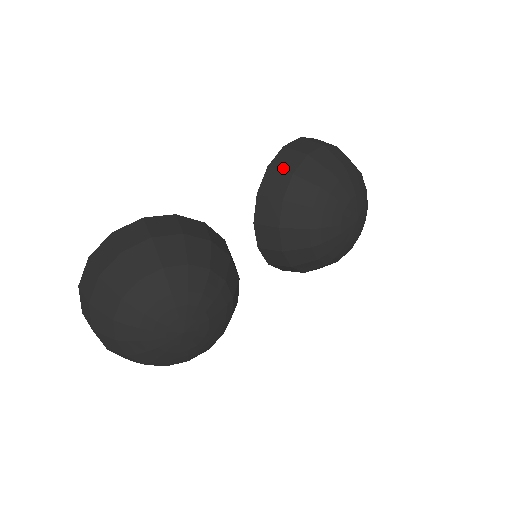
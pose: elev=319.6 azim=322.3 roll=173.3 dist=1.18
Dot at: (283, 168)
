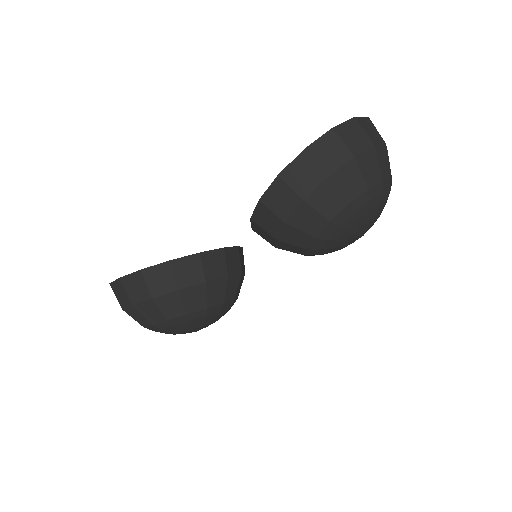
Dot at: (275, 210)
